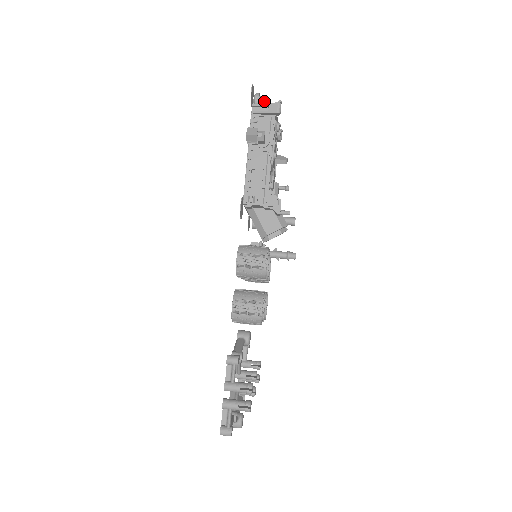
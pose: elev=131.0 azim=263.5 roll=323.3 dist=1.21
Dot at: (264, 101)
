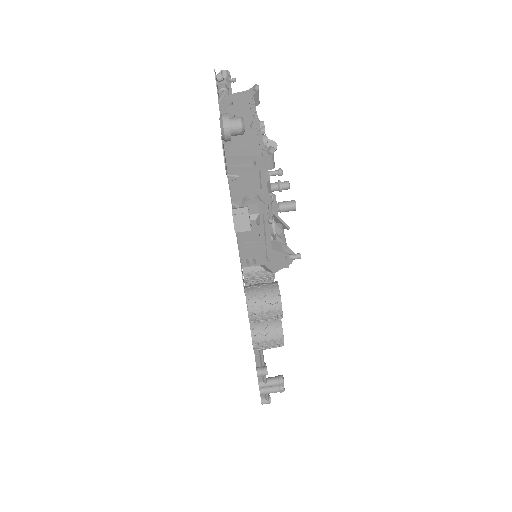
Dot at: (239, 132)
